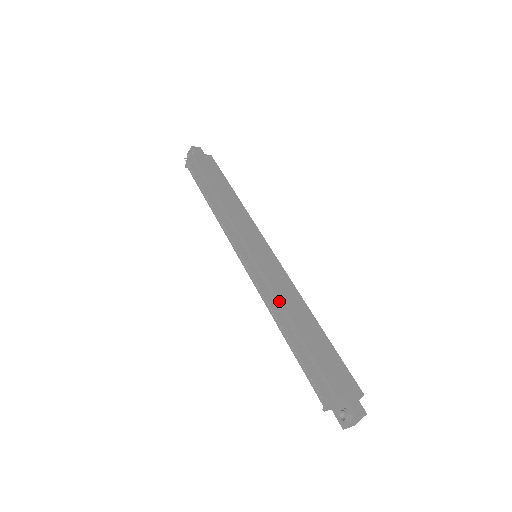
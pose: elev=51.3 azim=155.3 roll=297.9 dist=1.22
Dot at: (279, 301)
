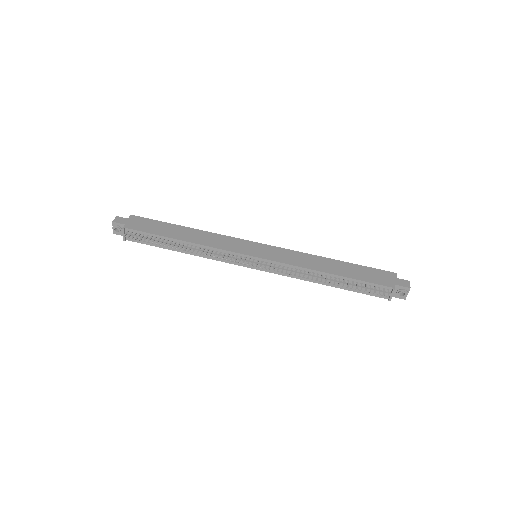
Dot at: (309, 270)
